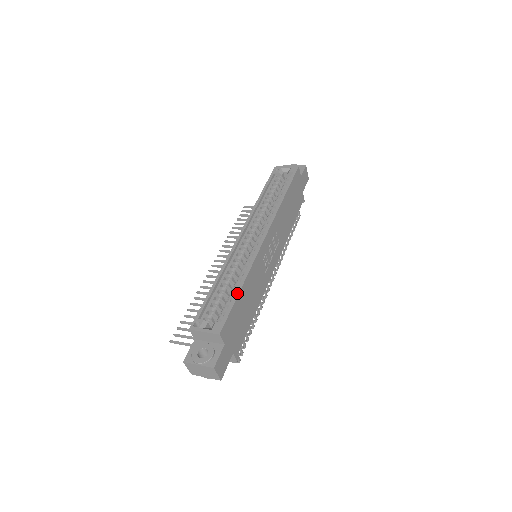
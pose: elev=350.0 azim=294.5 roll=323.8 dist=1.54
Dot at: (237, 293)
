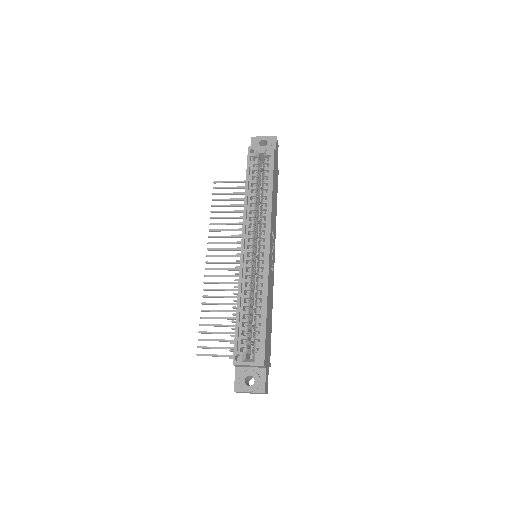
Dot at: (265, 318)
